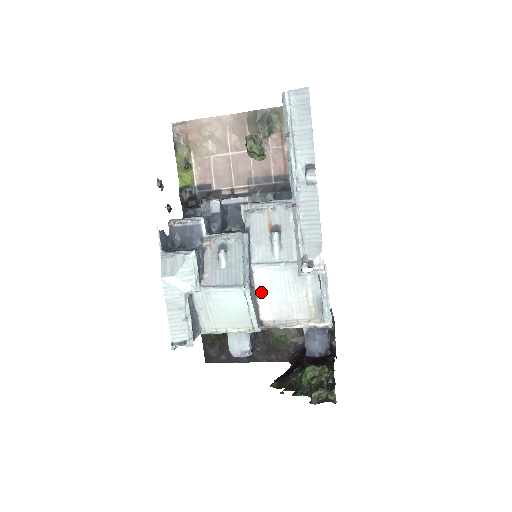
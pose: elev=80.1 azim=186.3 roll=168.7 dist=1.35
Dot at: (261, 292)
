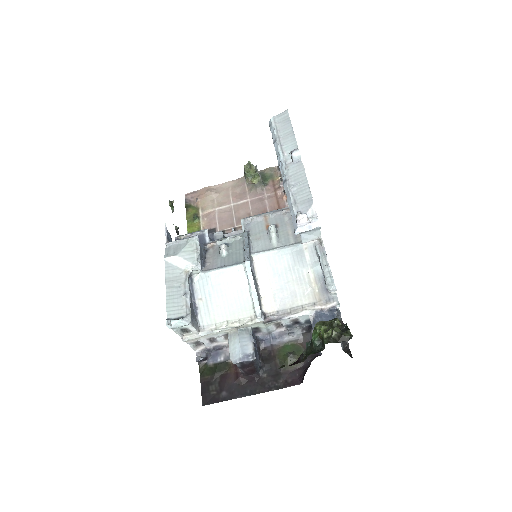
Dot at: (262, 281)
